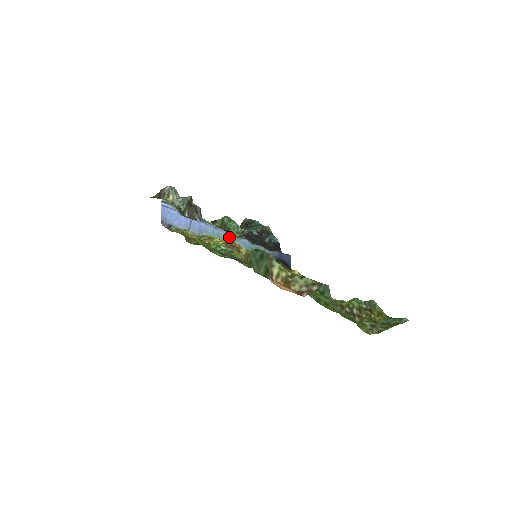
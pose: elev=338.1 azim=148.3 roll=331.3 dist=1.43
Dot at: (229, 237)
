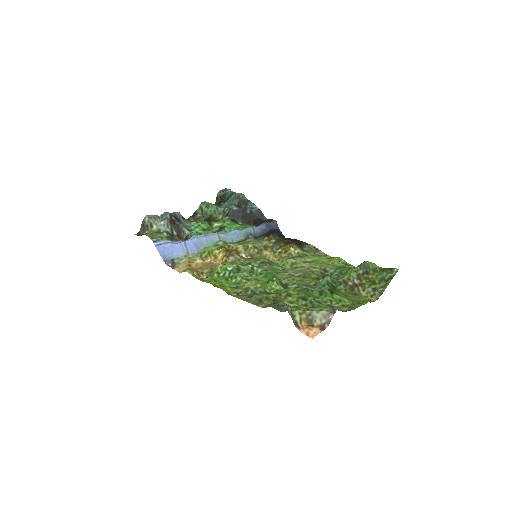
Dot at: (221, 236)
